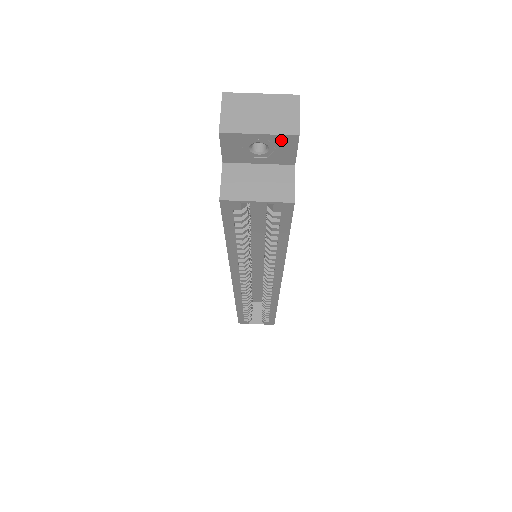
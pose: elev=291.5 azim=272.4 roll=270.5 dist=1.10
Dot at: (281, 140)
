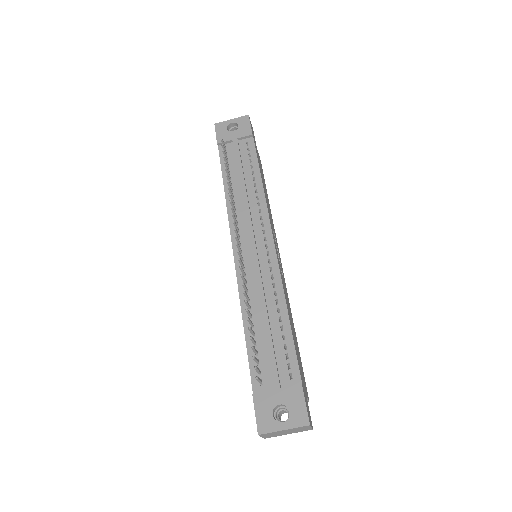
Dot at: occluded
